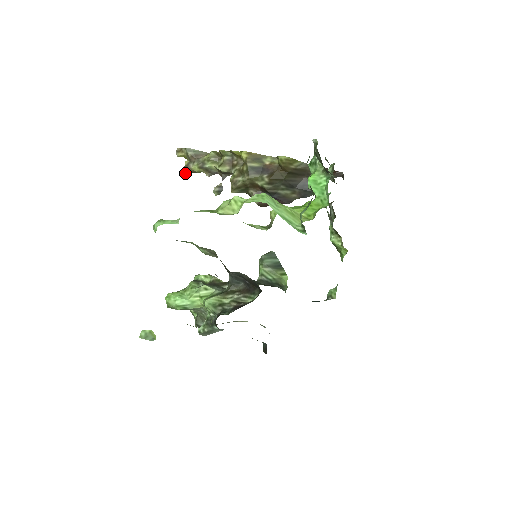
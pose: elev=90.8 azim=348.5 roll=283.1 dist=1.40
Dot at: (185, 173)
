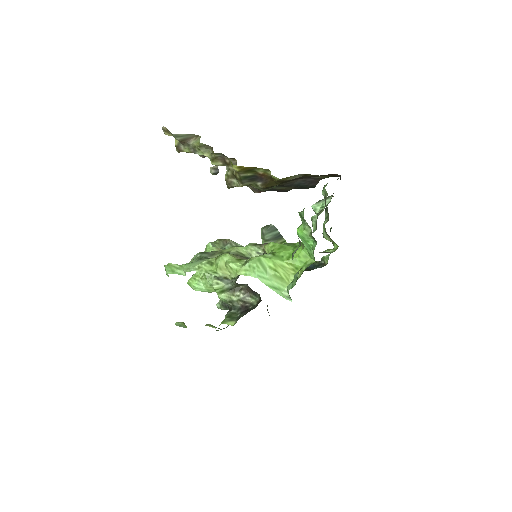
Dot at: occluded
